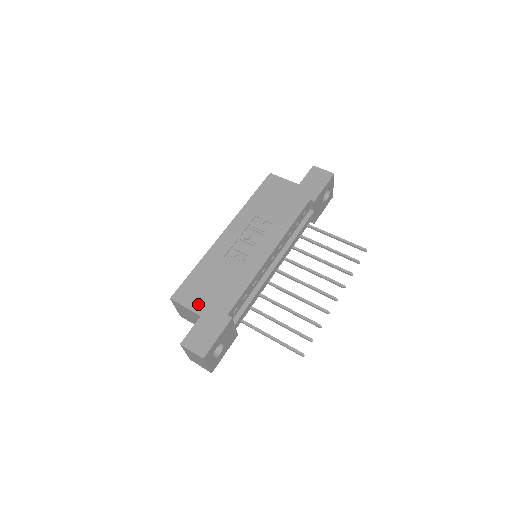
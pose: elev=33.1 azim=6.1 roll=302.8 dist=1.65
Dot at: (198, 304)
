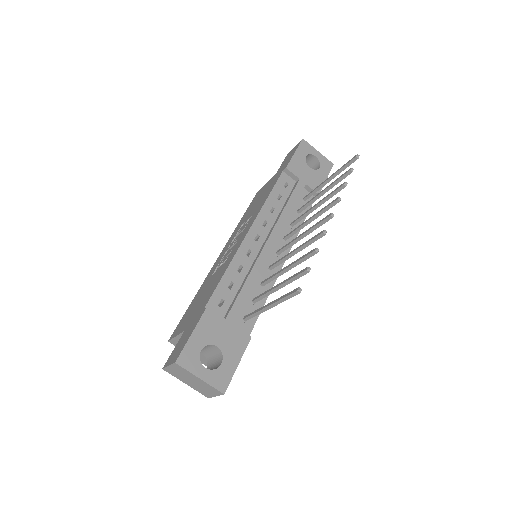
Dot at: (185, 324)
